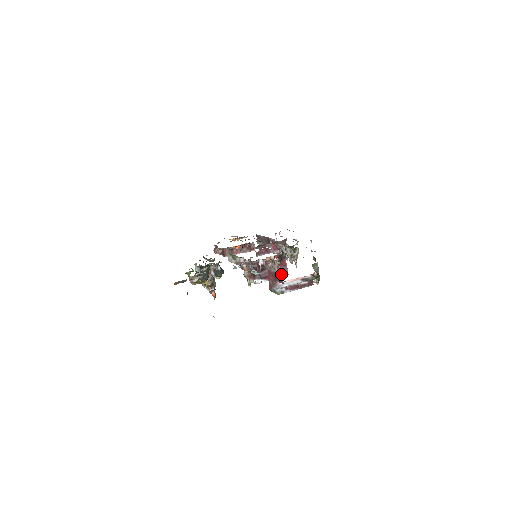
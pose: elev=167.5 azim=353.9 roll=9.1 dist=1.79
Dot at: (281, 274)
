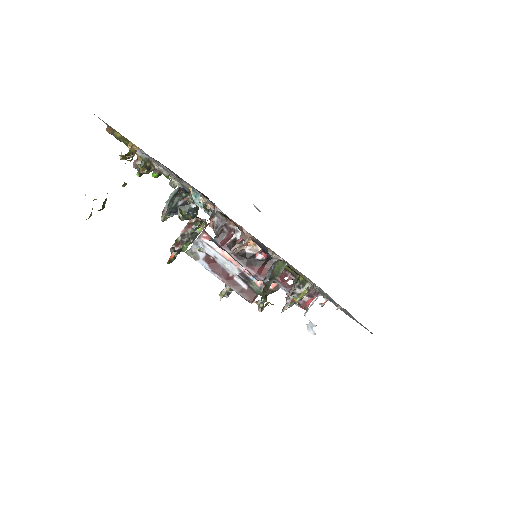
Dot at: occluded
